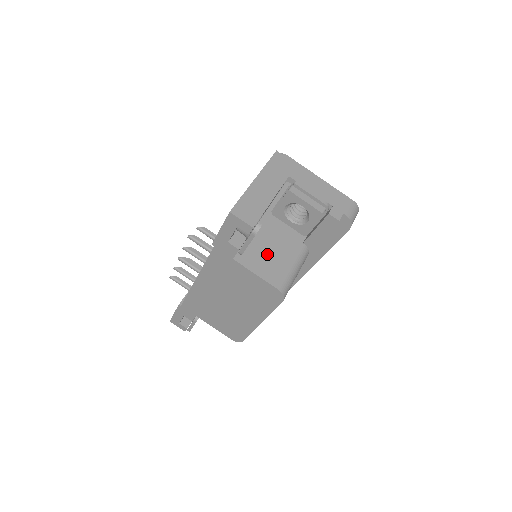
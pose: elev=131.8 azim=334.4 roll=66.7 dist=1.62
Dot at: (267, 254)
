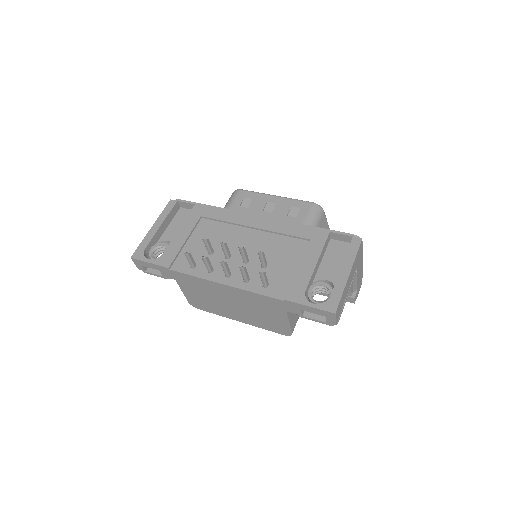
Dot at: occluded
